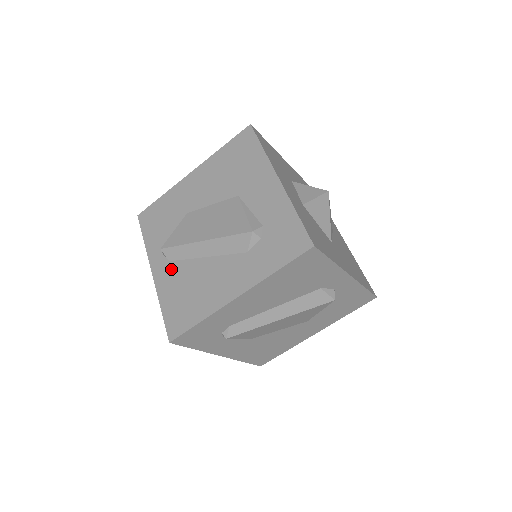
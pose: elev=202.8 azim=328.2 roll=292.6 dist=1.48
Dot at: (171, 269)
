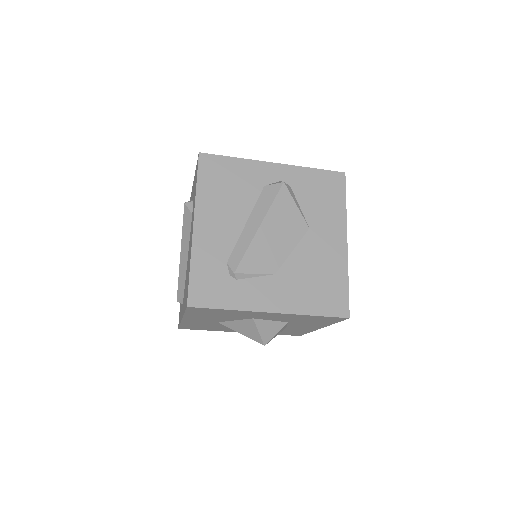
Dot at: occluded
